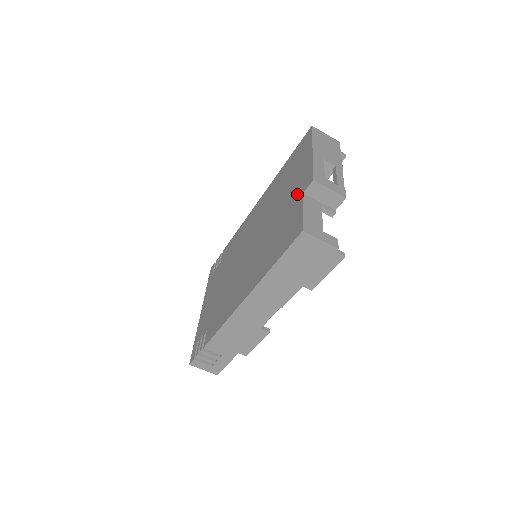
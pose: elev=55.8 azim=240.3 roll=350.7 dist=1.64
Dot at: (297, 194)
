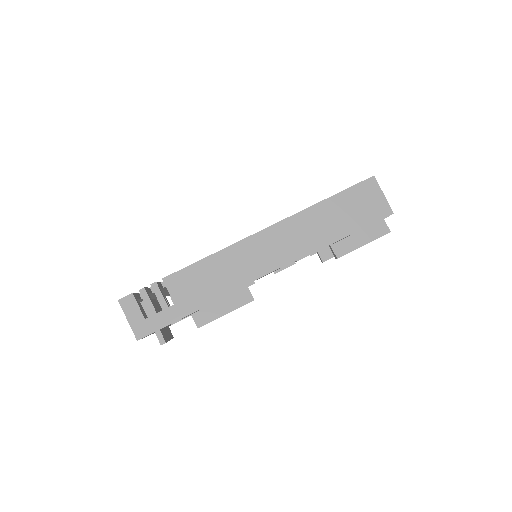
Dot at: occluded
